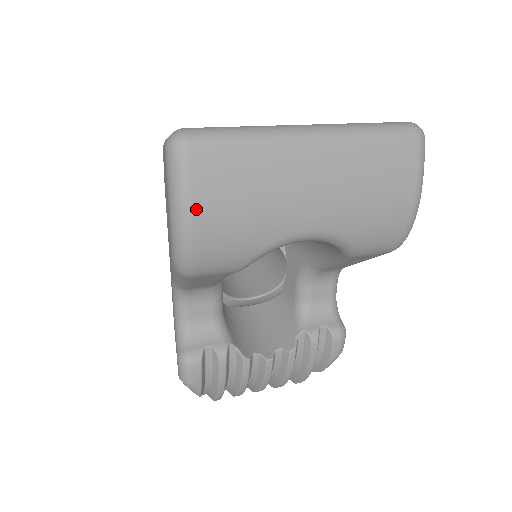
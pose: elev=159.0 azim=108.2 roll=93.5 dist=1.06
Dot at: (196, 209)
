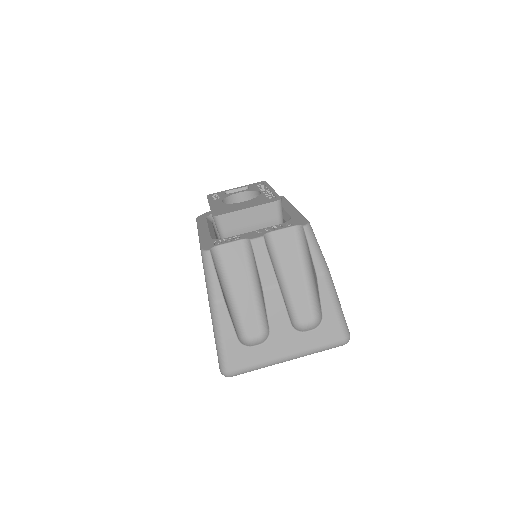
Dot at: occluded
